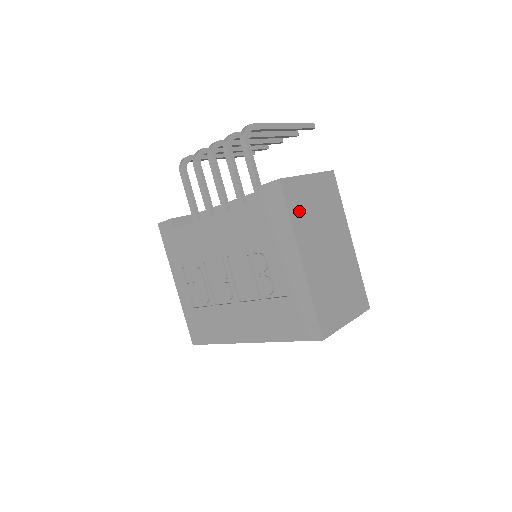
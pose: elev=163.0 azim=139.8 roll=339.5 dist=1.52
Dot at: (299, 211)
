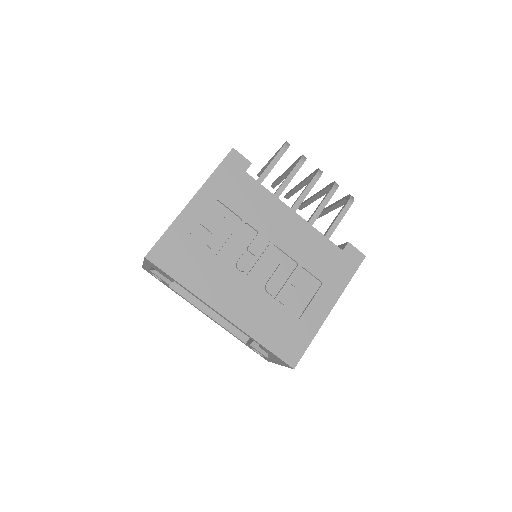
Dot at: occluded
